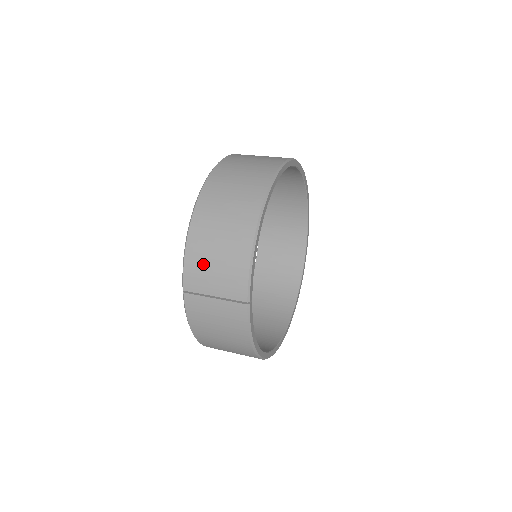
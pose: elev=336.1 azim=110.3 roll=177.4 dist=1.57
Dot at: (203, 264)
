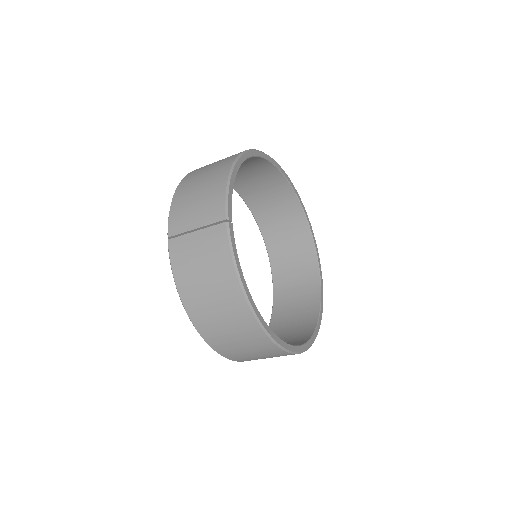
Dot at: (186, 205)
